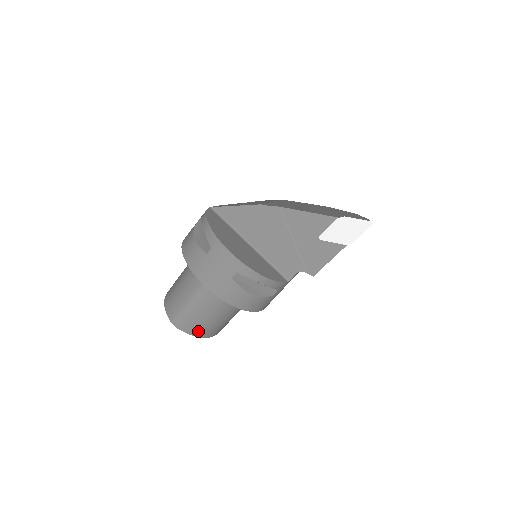
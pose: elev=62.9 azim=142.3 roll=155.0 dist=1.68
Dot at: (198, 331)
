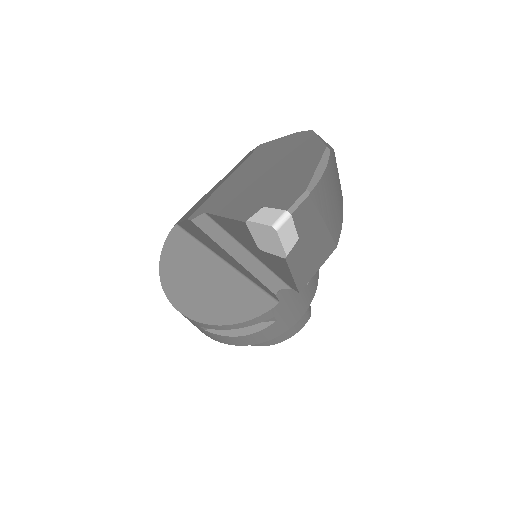
Dot at: (265, 343)
